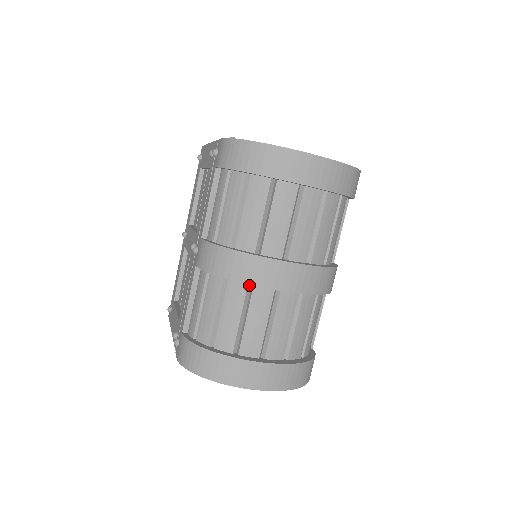
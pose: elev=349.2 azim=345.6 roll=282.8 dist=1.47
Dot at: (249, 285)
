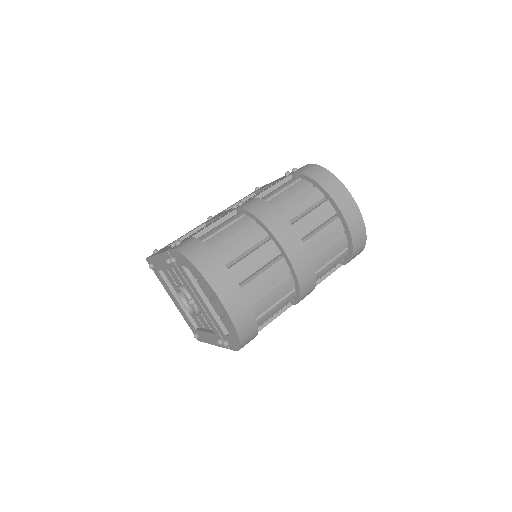
Dot at: (268, 237)
